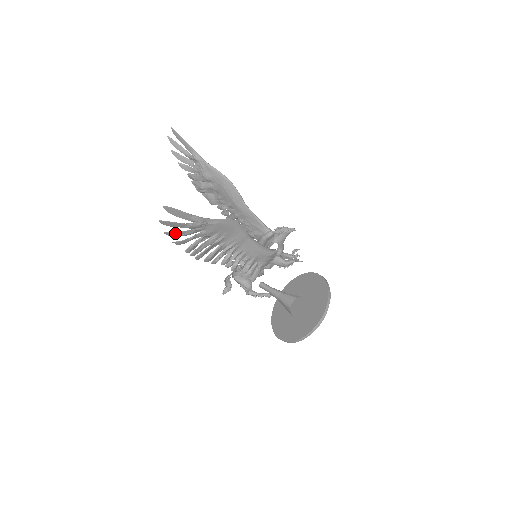
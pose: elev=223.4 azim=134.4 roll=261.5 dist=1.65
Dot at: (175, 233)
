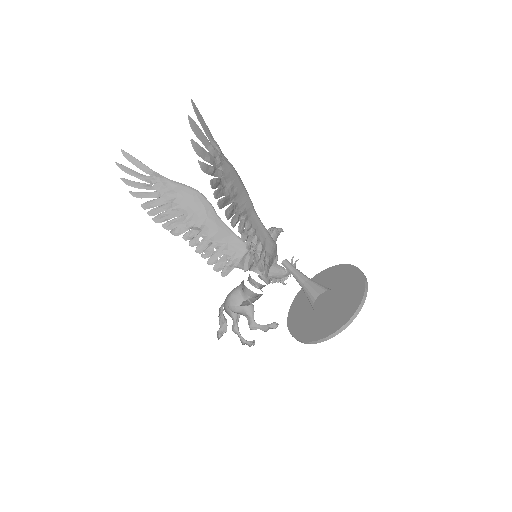
Dot at: (200, 148)
